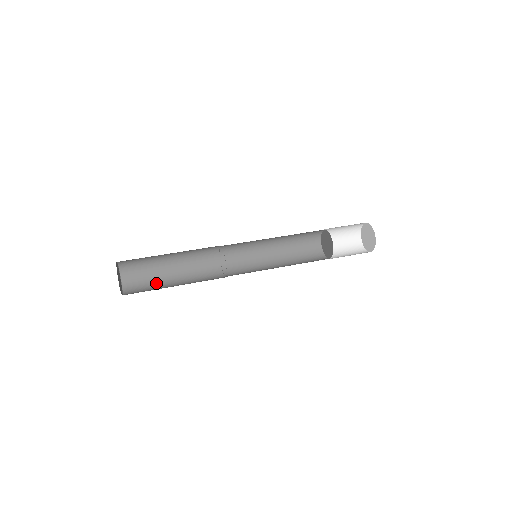
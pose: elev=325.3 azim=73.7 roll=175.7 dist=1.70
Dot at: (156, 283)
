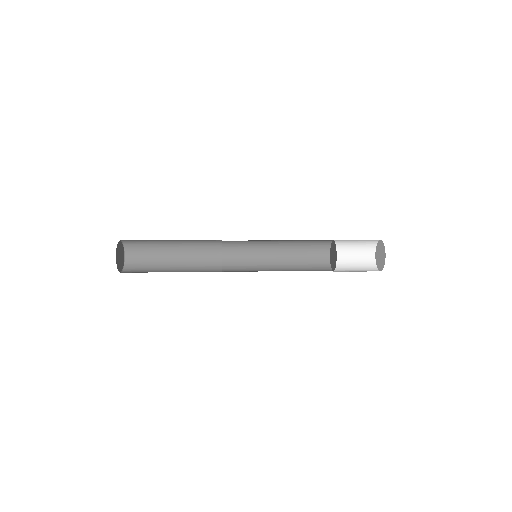
Dot at: (155, 271)
